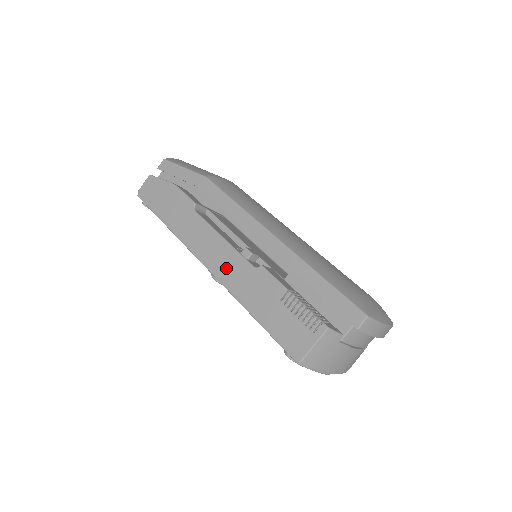
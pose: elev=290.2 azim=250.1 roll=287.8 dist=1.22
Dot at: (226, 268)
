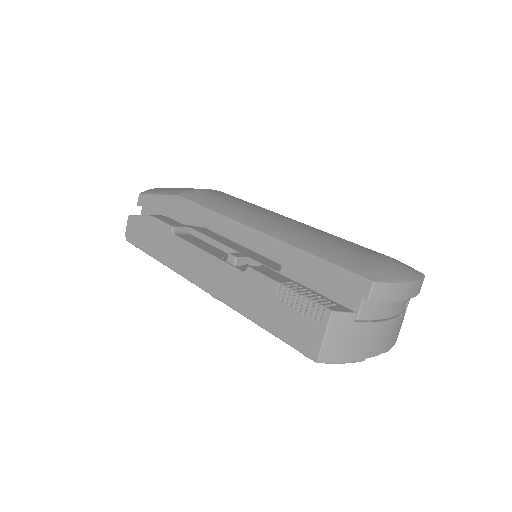
Dot at: (218, 283)
